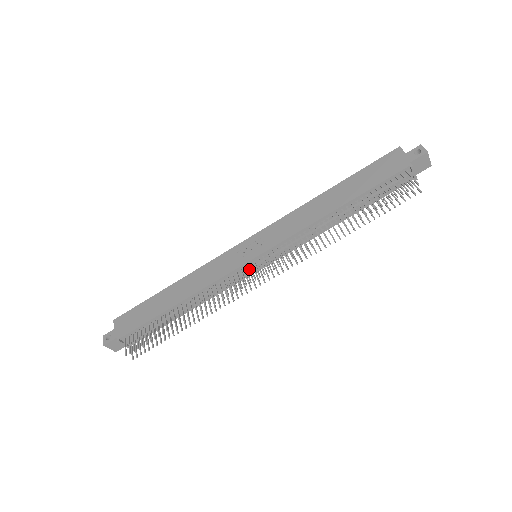
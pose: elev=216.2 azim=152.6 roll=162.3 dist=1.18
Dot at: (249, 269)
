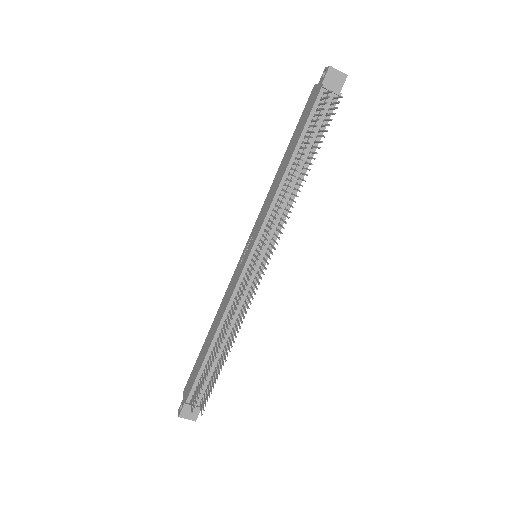
Dot at: occluded
